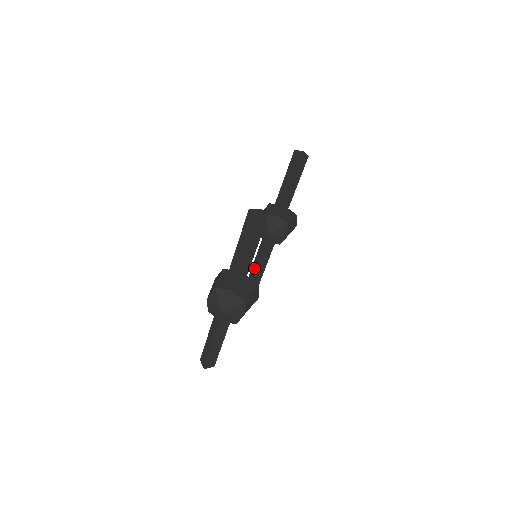
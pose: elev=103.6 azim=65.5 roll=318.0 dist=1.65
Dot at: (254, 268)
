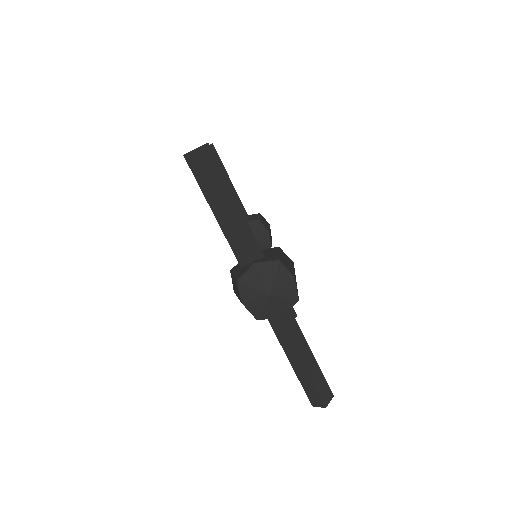
Dot at: occluded
